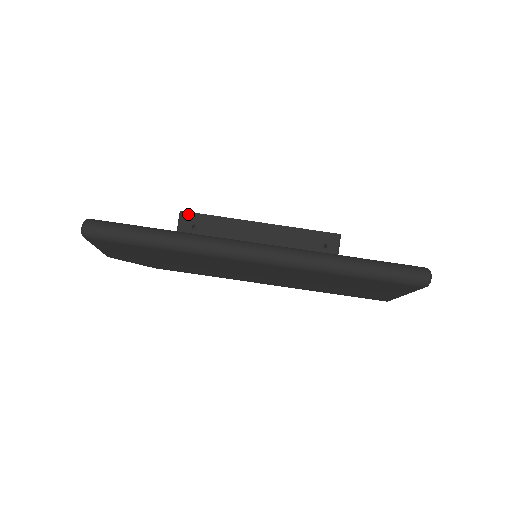
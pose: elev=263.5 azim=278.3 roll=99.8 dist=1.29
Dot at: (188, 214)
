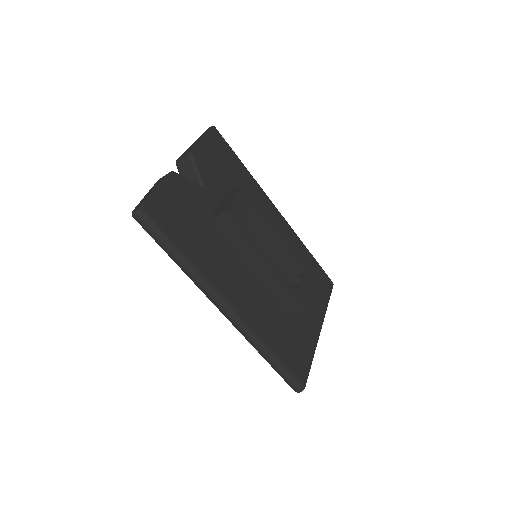
Dot at: (228, 219)
